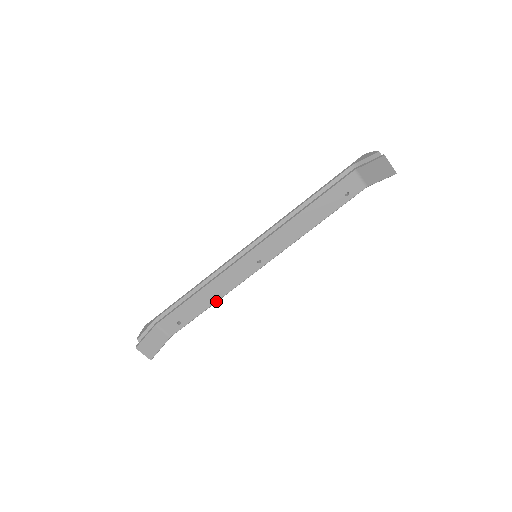
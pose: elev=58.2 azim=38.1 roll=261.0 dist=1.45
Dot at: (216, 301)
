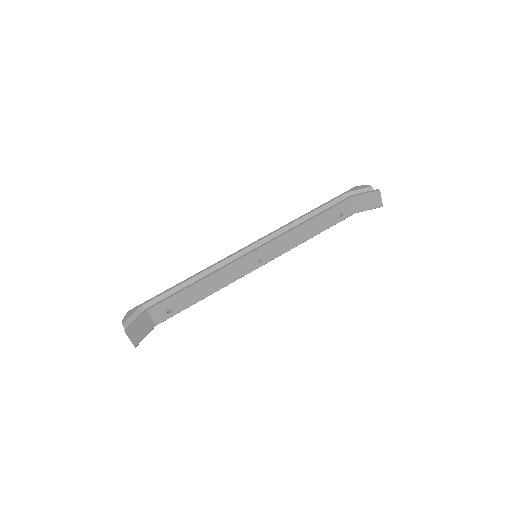
Dot at: (211, 294)
